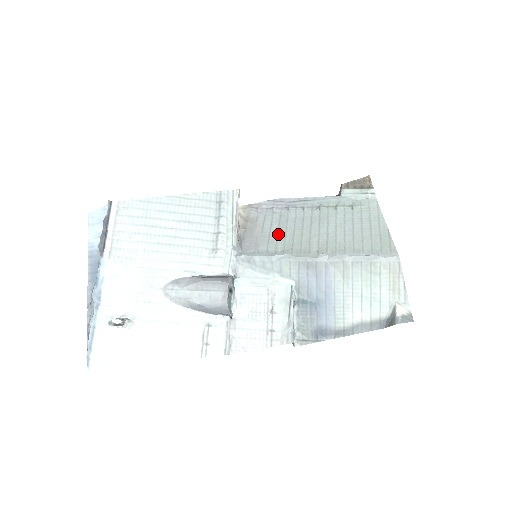
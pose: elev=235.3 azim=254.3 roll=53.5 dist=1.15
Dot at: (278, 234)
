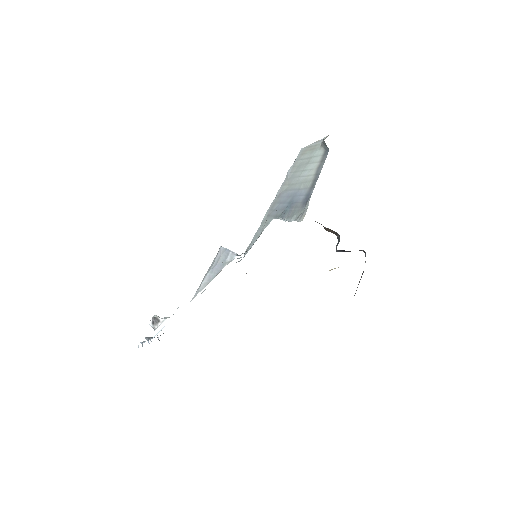
Dot at: occluded
